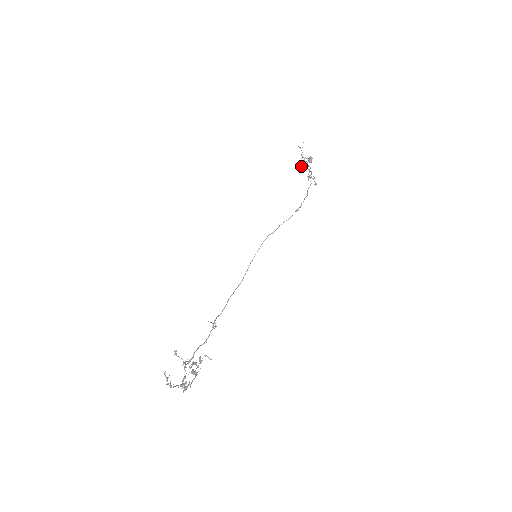
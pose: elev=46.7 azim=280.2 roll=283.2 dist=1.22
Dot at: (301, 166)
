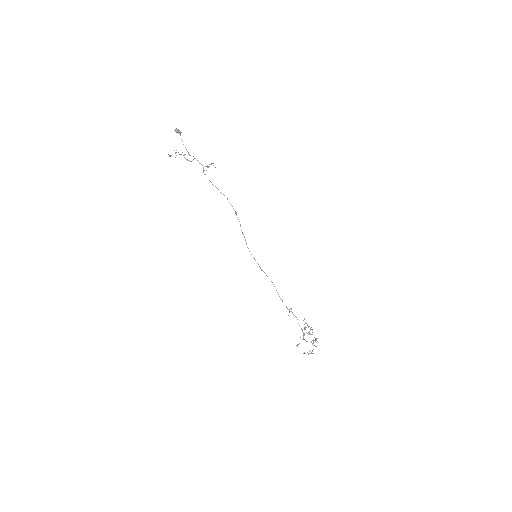
Dot at: occluded
